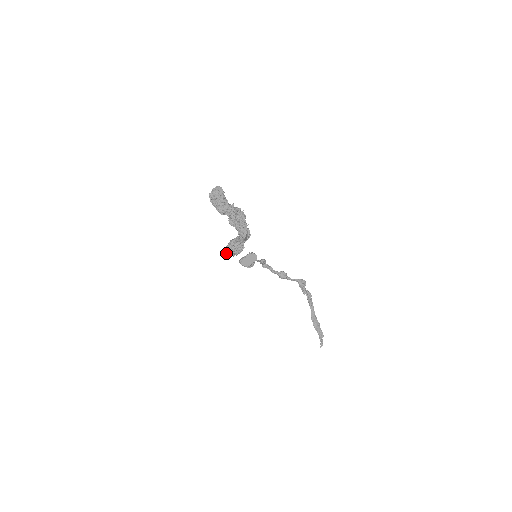
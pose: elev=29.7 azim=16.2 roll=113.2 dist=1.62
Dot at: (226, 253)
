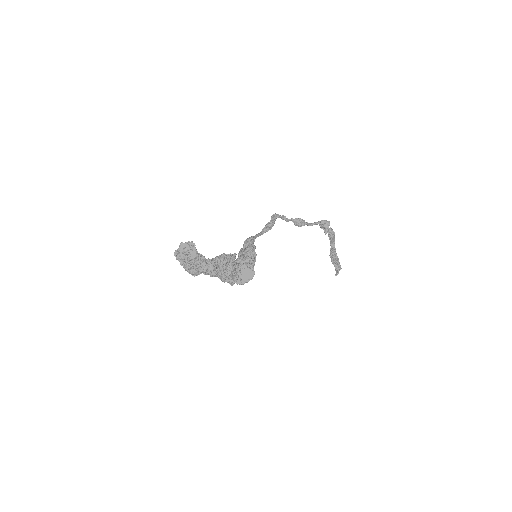
Dot at: occluded
